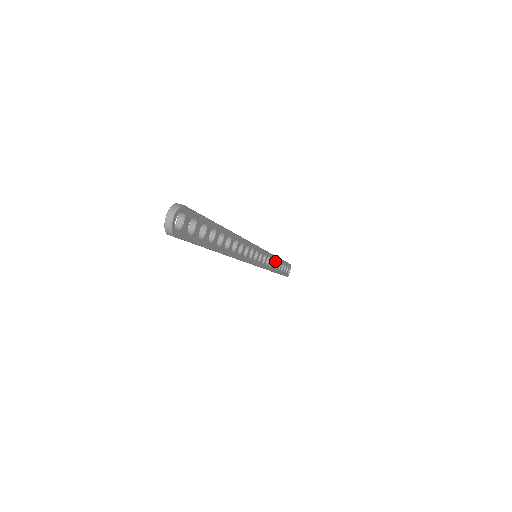
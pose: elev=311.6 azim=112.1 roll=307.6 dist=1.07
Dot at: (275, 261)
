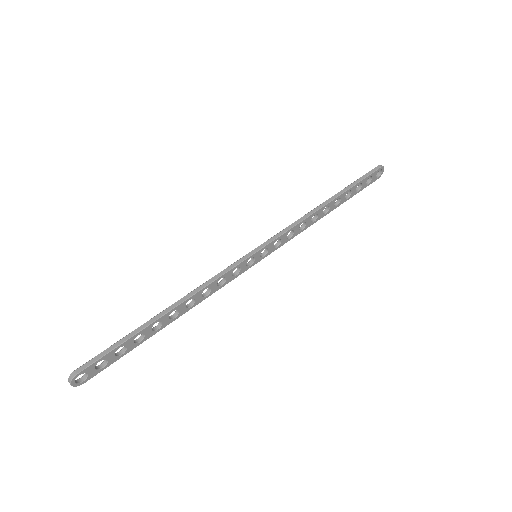
Dot at: (317, 213)
